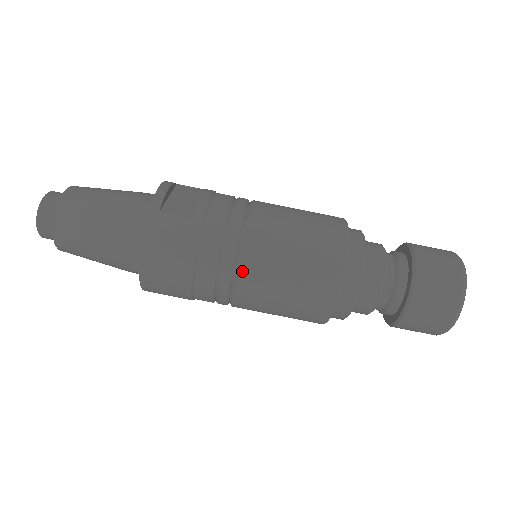
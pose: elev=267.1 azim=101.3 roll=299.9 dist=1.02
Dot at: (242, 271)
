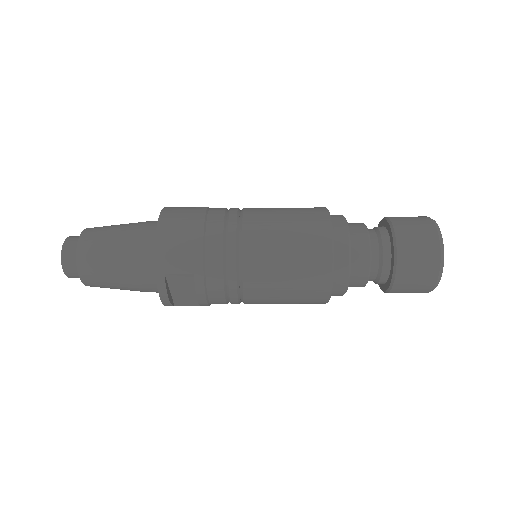
Dot at: occluded
